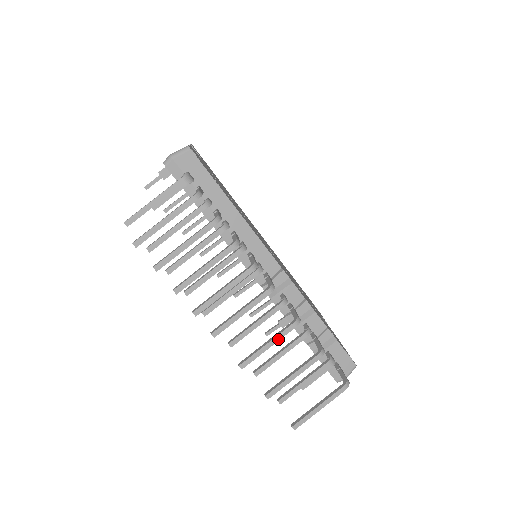
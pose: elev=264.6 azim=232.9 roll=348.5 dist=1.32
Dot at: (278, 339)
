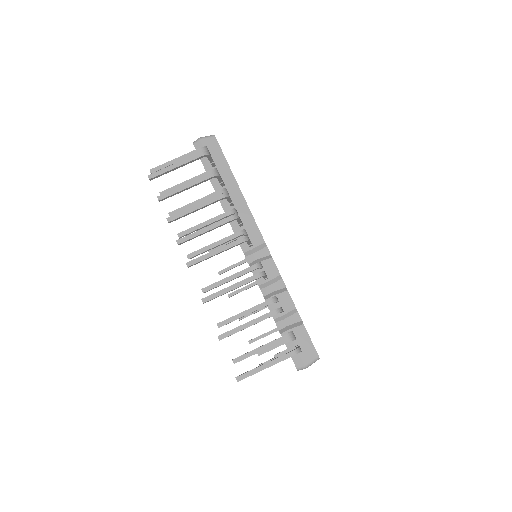
Dot at: (241, 284)
